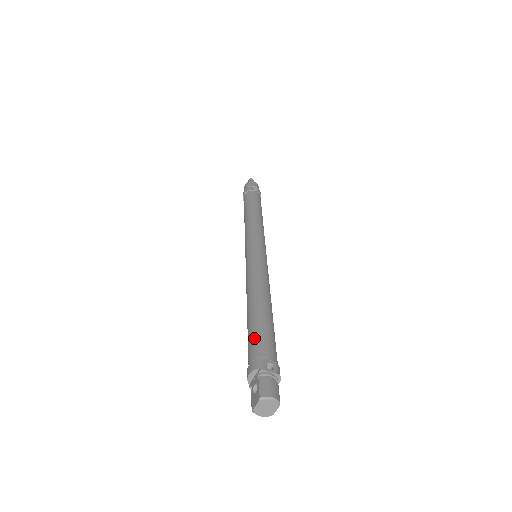
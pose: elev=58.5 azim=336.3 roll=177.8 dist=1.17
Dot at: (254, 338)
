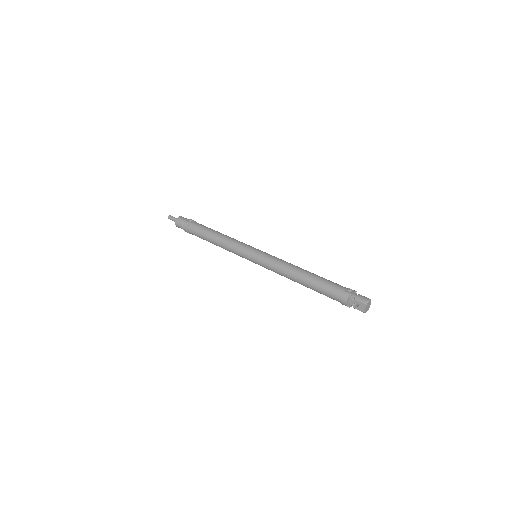
Dot at: (327, 288)
